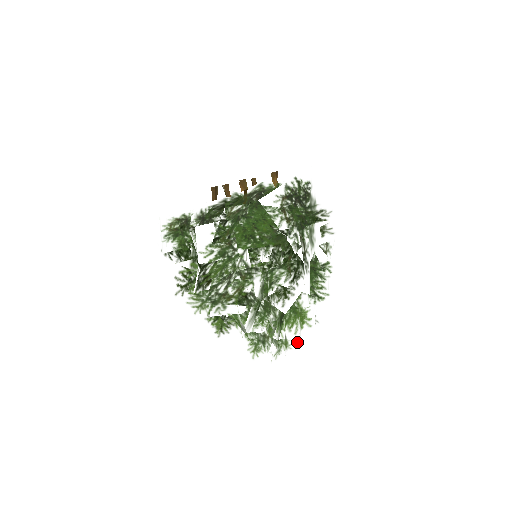
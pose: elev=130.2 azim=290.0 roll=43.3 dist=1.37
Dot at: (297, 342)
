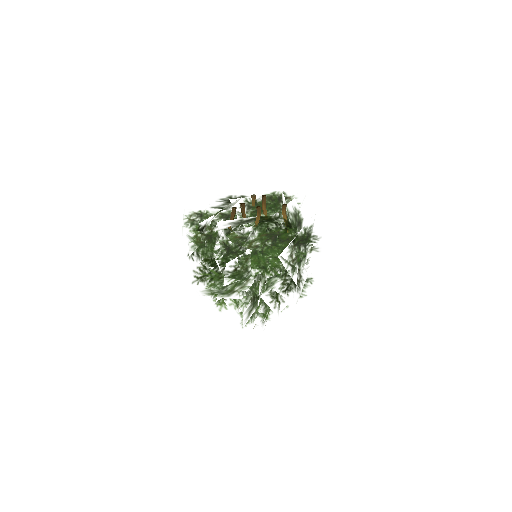
Dot at: occluded
